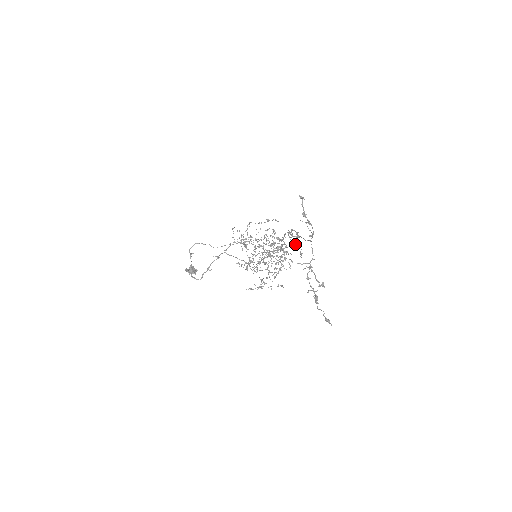
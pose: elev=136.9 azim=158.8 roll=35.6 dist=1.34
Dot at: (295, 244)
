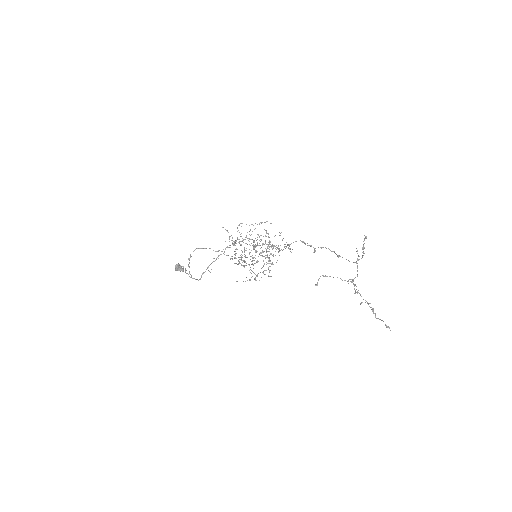
Dot at: occluded
